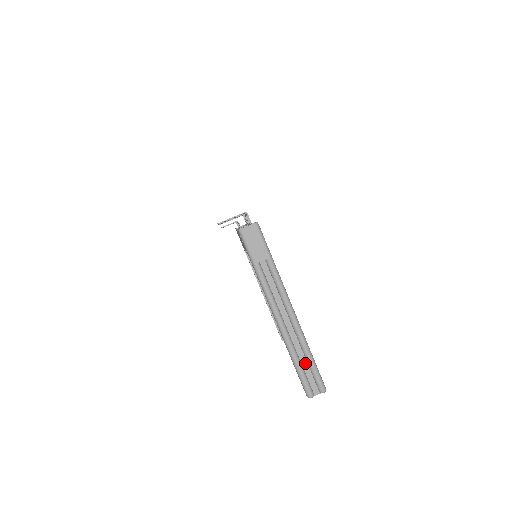
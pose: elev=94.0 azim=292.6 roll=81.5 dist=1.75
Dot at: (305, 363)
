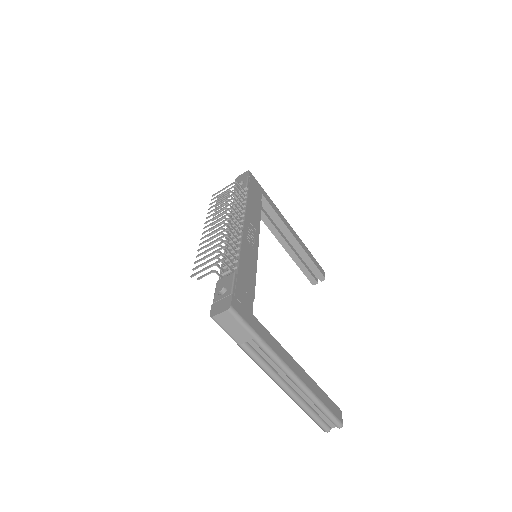
Dot at: (317, 408)
